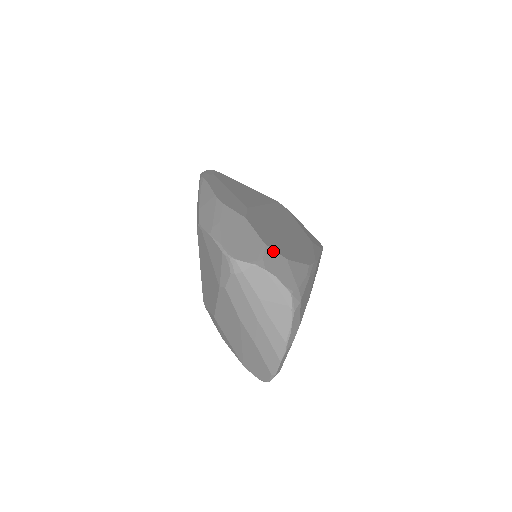
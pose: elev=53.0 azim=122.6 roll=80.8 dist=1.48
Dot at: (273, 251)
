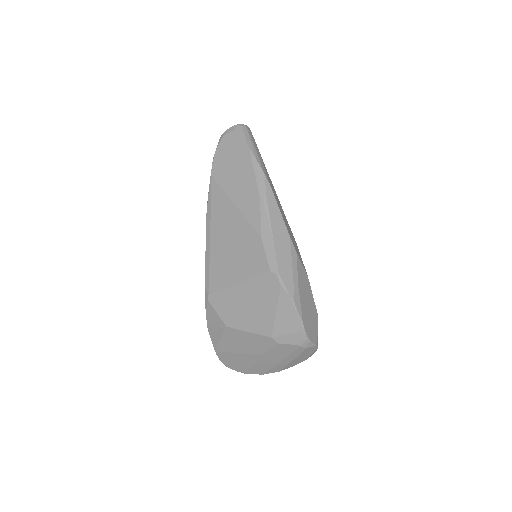
Dot at: occluded
